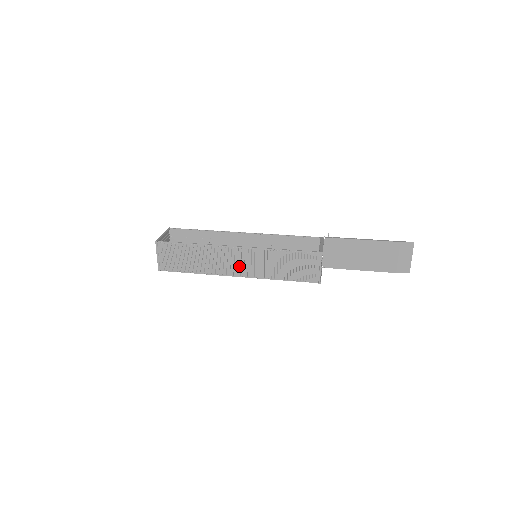
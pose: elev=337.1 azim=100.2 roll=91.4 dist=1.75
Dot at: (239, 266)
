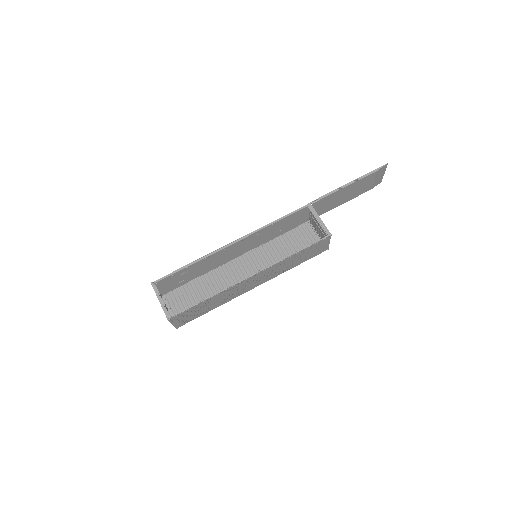
Dot at: (256, 283)
